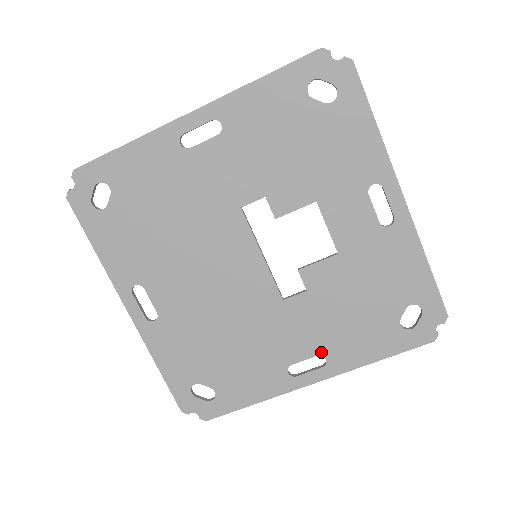
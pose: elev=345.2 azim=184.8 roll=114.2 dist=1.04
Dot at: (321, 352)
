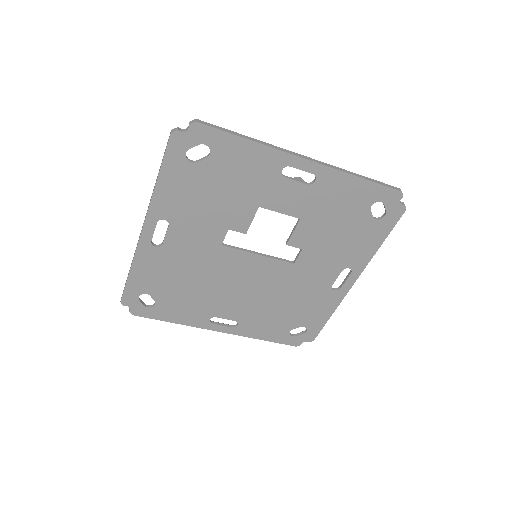
Dot at: (342, 268)
